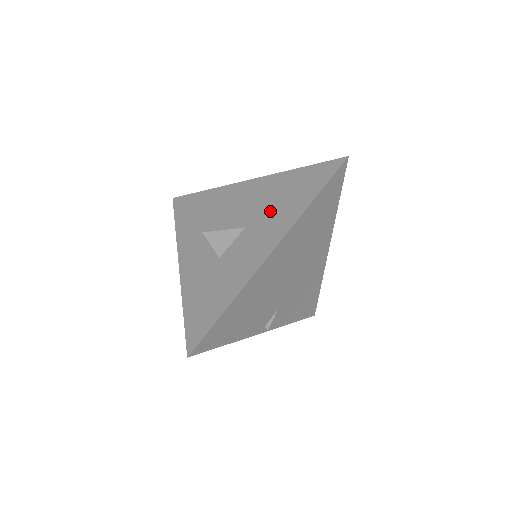
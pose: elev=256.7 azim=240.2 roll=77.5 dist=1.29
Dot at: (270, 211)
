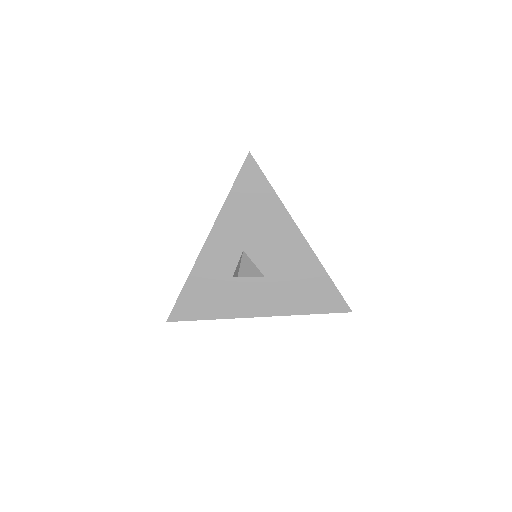
Dot at: (286, 287)
